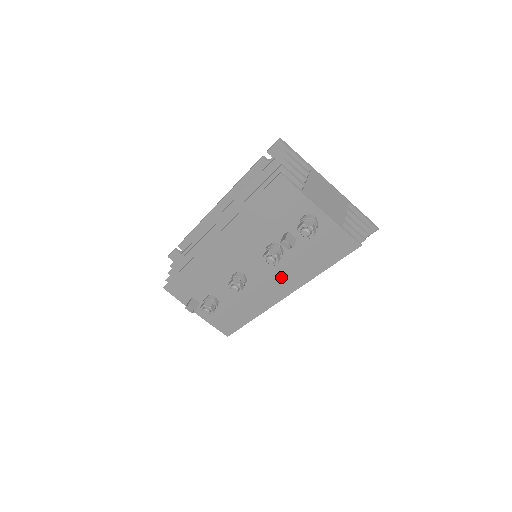
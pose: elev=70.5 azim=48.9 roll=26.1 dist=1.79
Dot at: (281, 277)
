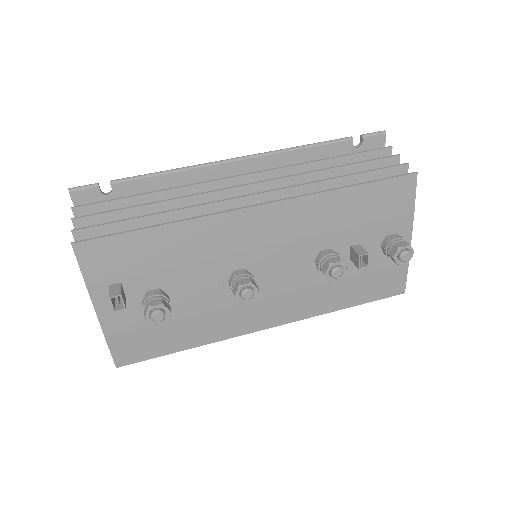
Dot at: (294, 298)
